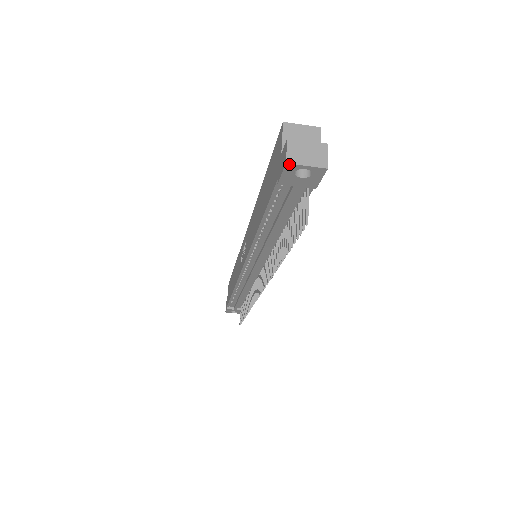
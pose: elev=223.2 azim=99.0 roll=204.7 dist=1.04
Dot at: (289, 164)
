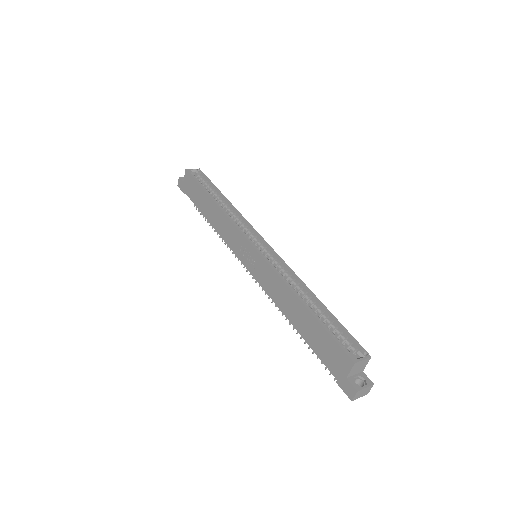
Dot at: (352, 400)
